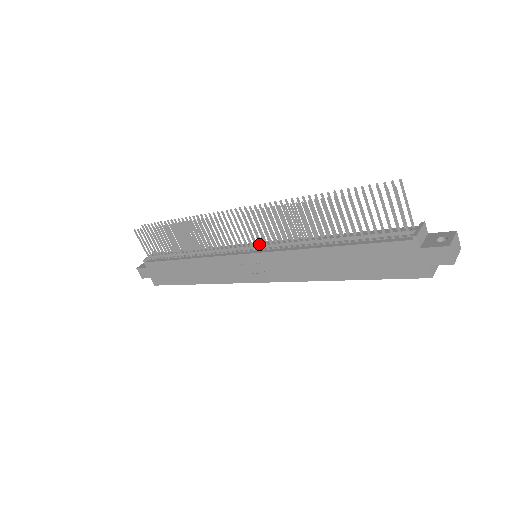
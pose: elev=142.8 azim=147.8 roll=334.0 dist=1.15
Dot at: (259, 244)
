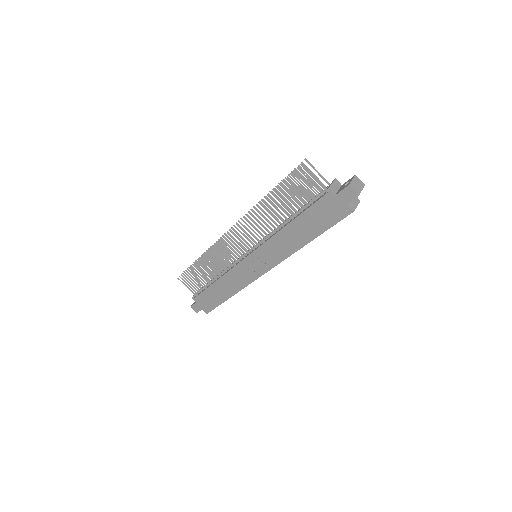
Dot at: (253, 246)
